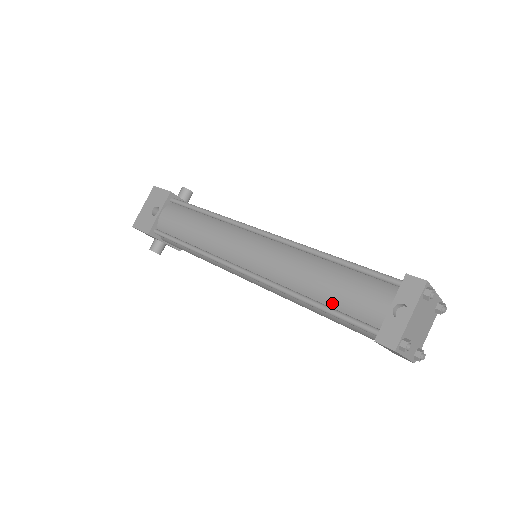
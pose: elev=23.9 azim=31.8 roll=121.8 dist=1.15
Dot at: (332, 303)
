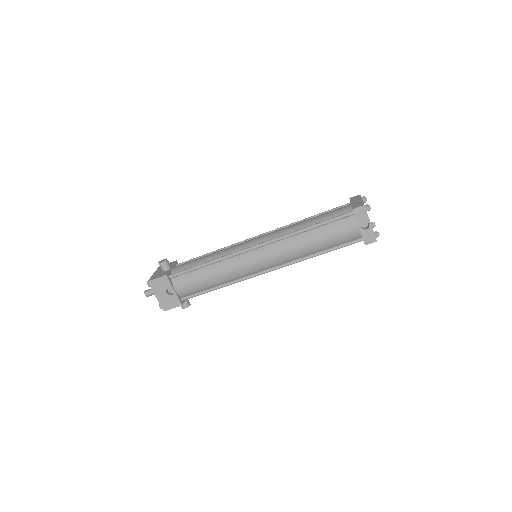
Dot at: (329, 246)
